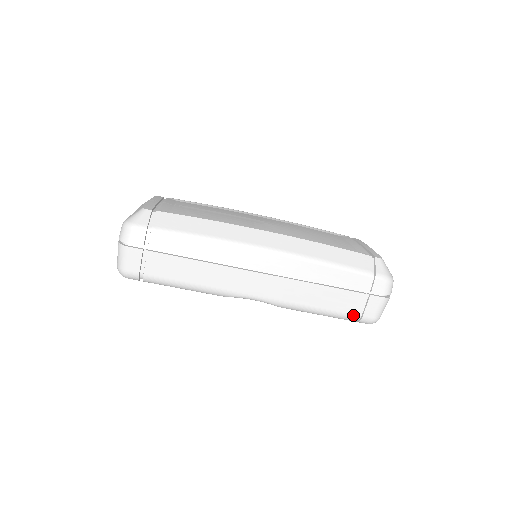
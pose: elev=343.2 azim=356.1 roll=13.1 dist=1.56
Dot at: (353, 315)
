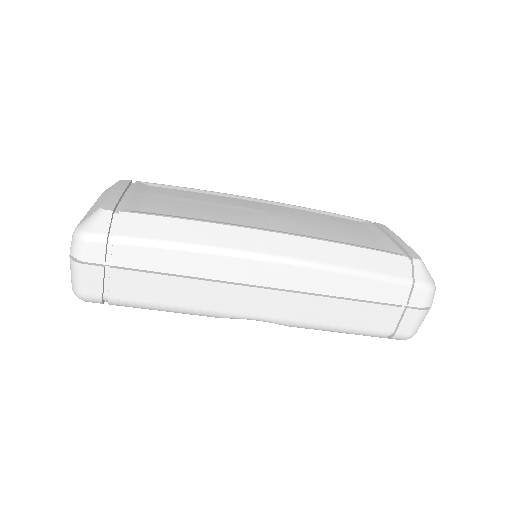
Dot at: (383, 332)
